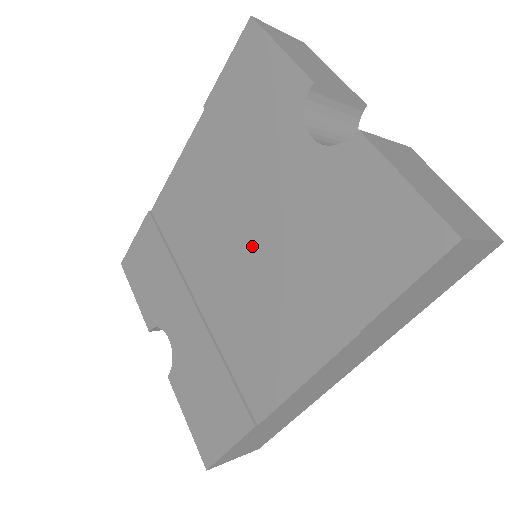
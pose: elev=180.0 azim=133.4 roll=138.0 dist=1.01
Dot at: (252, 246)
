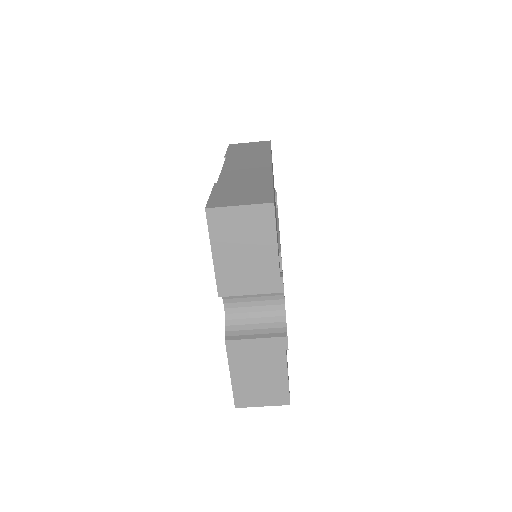
Dot at: occluded
